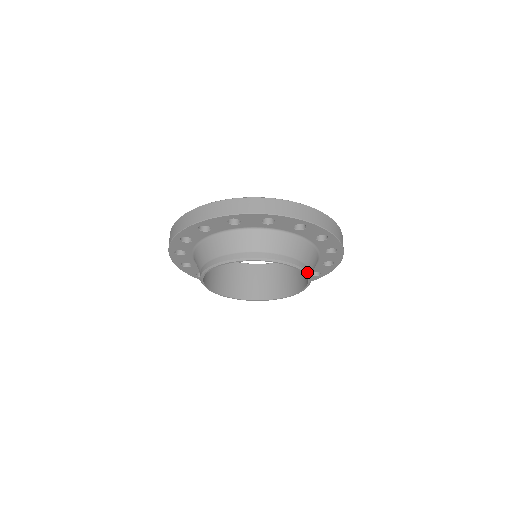
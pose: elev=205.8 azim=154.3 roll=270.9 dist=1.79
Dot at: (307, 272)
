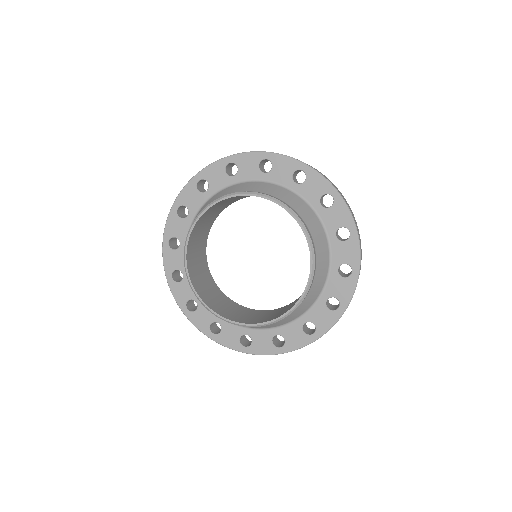
Dot at: (311, 283)
